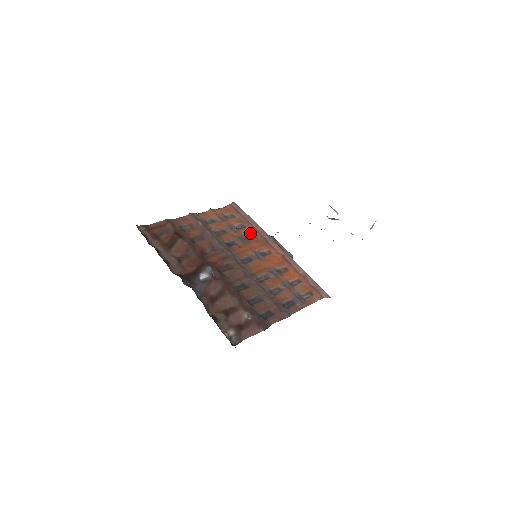
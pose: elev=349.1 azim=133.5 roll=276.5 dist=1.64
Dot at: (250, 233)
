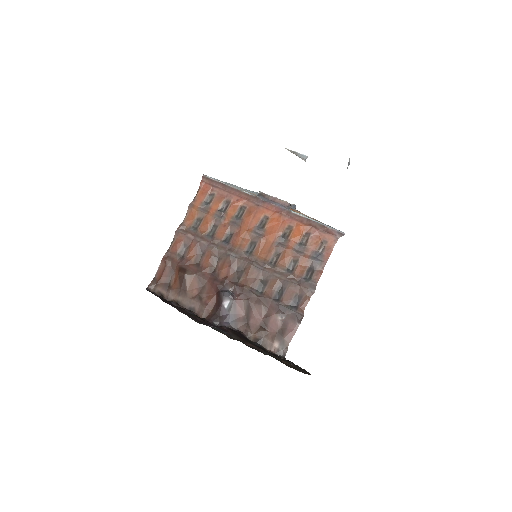
Dot at: (238, 207)
